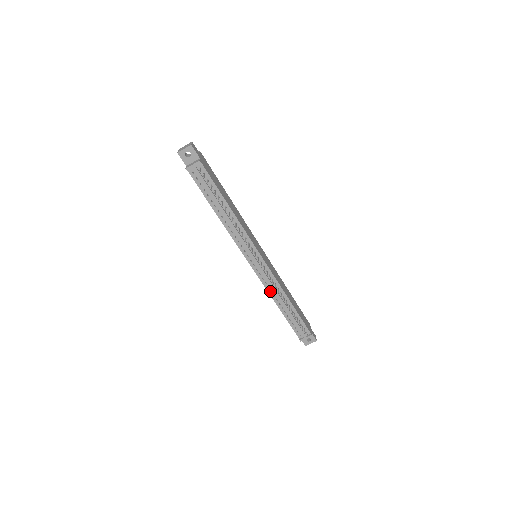
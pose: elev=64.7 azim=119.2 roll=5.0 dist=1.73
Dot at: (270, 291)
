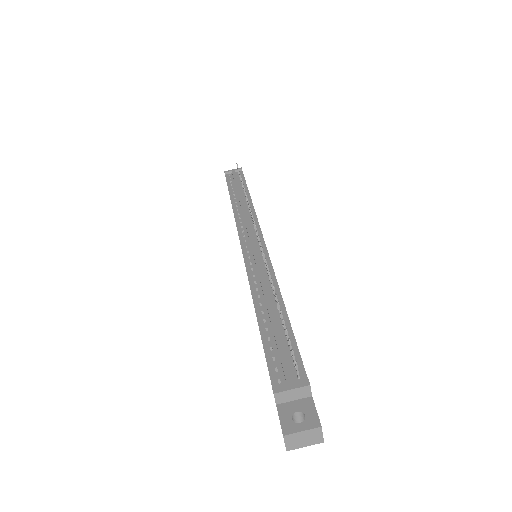
Dot at: (253, 282)
